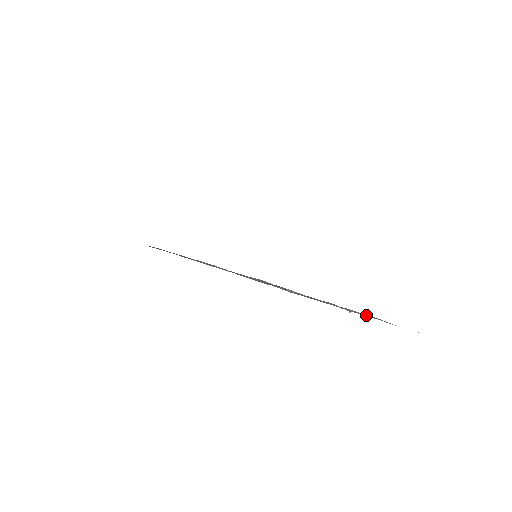
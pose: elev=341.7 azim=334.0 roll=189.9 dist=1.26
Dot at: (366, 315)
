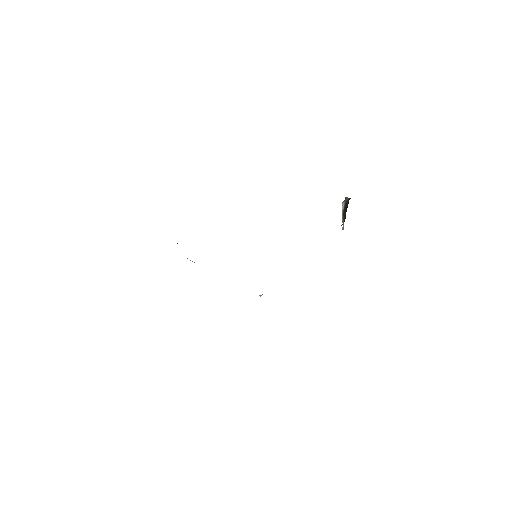
Dot at: occluded
